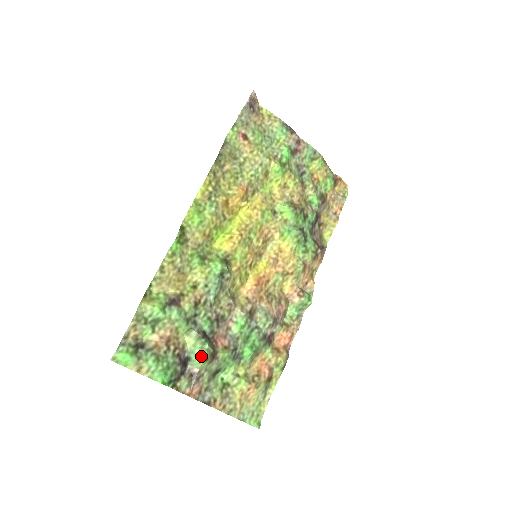
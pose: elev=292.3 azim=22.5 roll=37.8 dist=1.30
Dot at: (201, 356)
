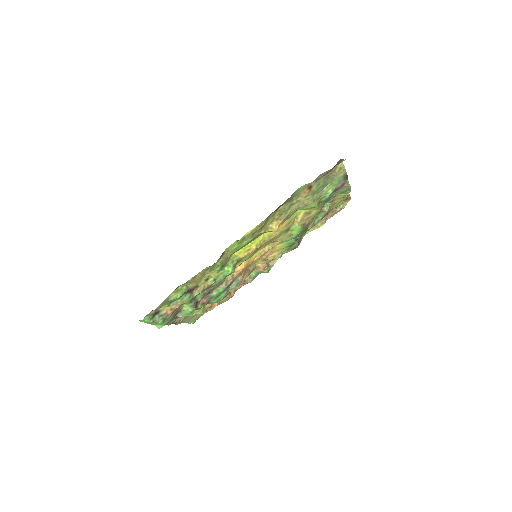
Dot at: (188, 314)
